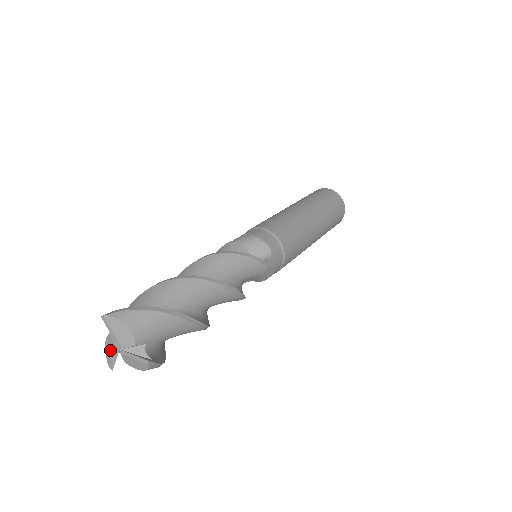
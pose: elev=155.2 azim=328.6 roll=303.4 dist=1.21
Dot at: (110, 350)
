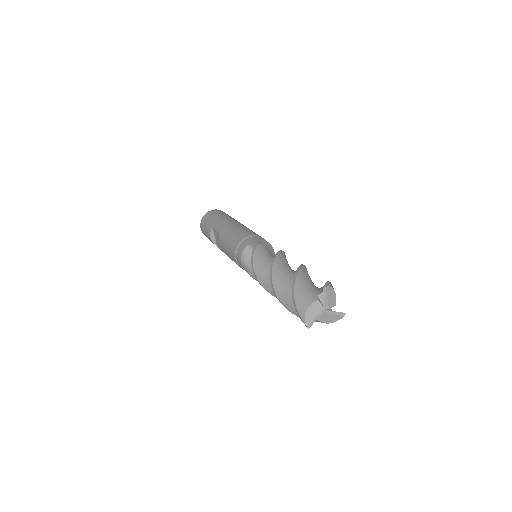
Dot at: (314, 313)
